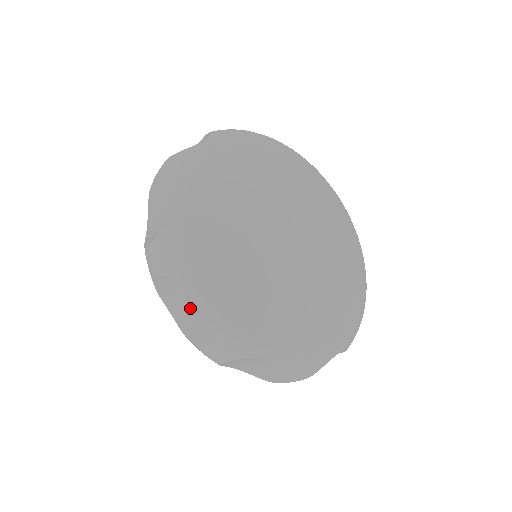
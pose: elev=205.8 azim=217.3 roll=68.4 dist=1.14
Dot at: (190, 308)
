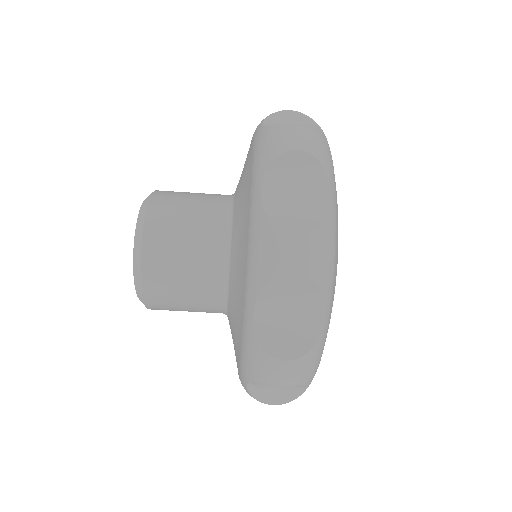
Dot at: (298, 320)
